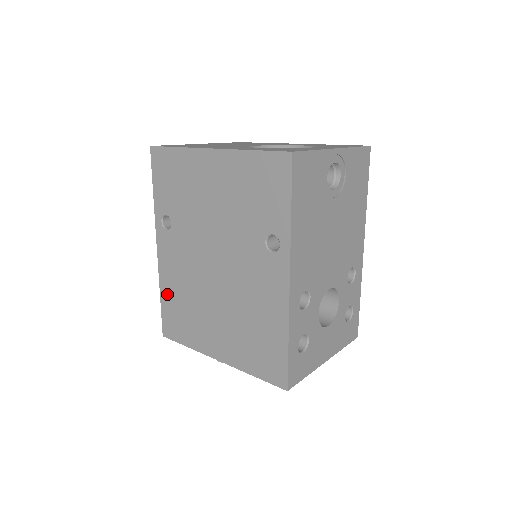
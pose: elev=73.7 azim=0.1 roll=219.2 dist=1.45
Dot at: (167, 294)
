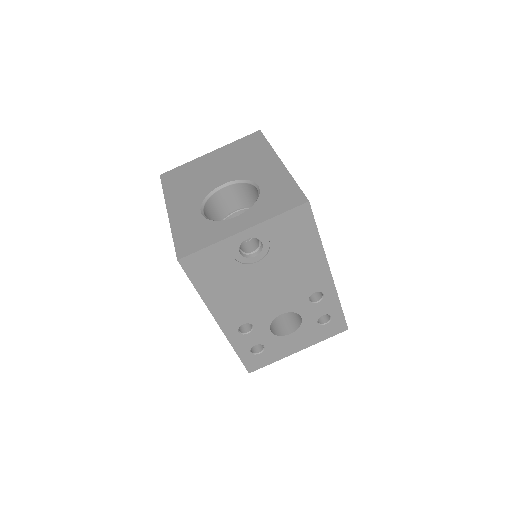
Dot at: occluded
